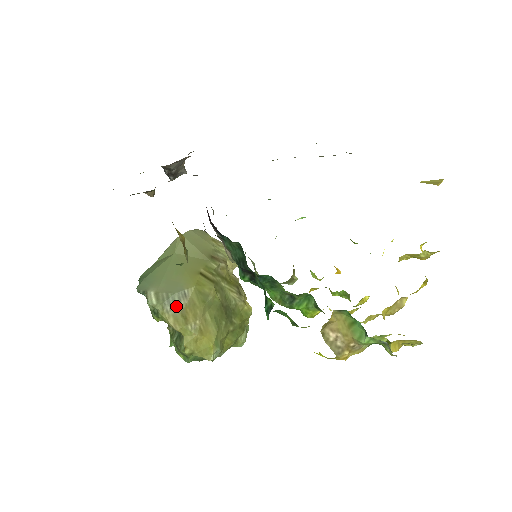
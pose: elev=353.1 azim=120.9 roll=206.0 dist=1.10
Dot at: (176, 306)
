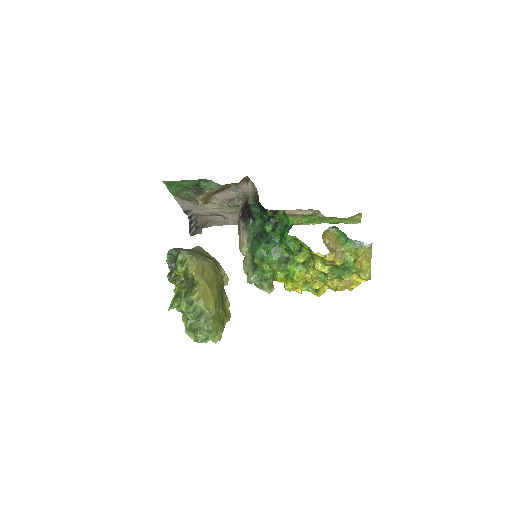
Dot at: (200, 260)
